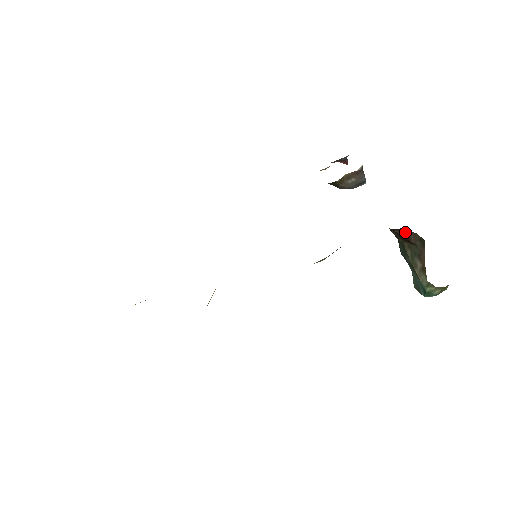
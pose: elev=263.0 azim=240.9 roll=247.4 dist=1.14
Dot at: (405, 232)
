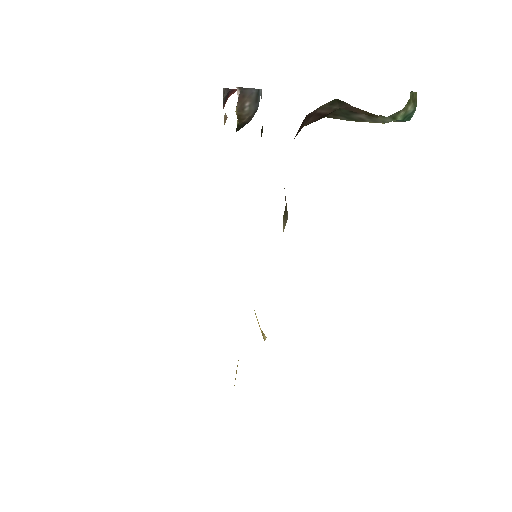
Dot at: (311, 117)
